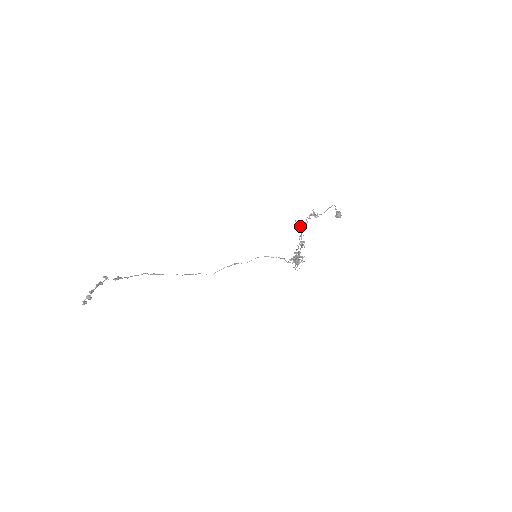
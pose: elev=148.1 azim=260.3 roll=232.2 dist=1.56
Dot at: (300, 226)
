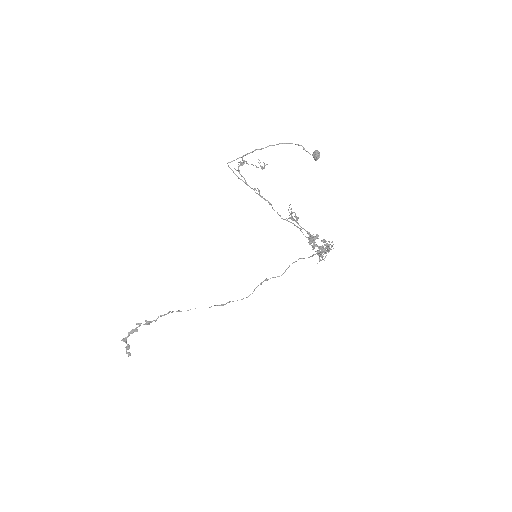
Dot at: (258, 190)
